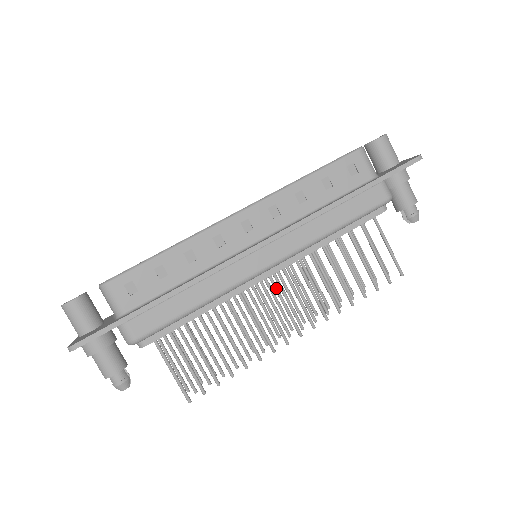
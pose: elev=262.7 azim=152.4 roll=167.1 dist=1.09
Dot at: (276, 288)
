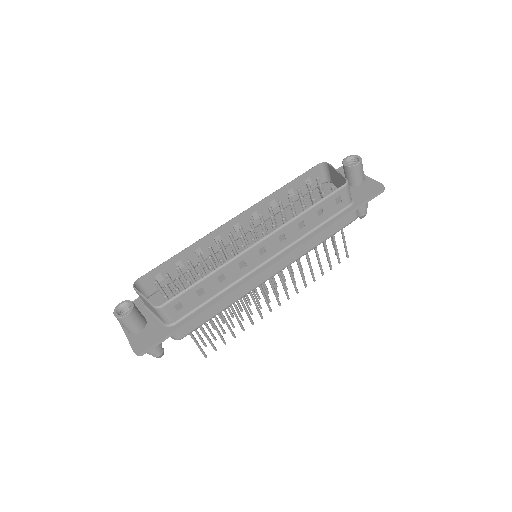
Dot at: (270, 281)
